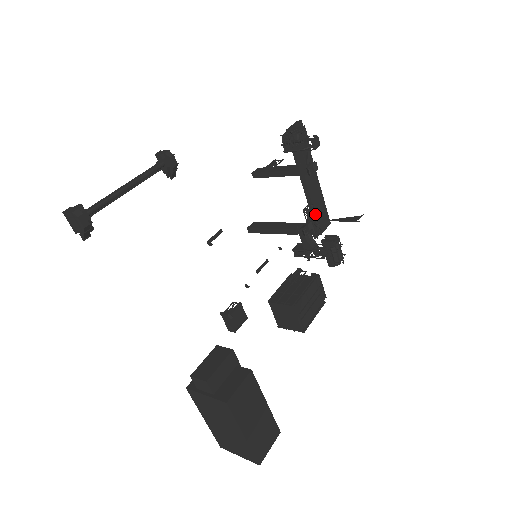
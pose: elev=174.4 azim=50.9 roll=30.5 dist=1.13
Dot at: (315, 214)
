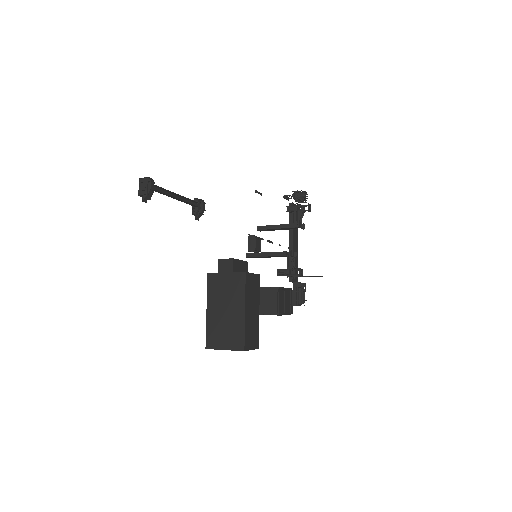
Dot at: occluded
